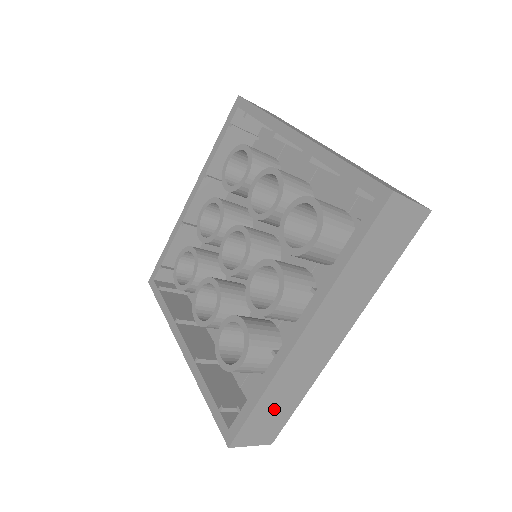
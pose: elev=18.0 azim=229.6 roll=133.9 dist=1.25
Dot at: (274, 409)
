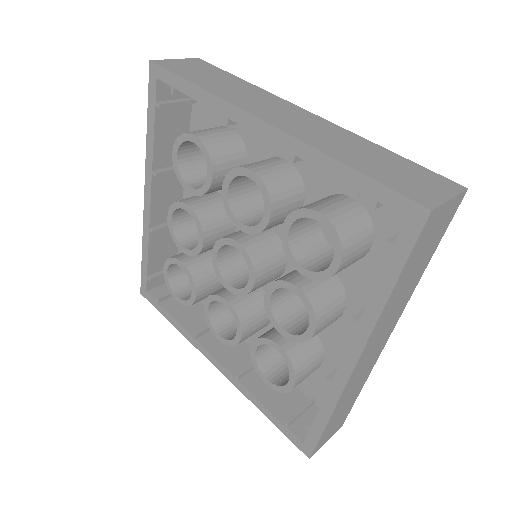
Dot at: (341, 413)
